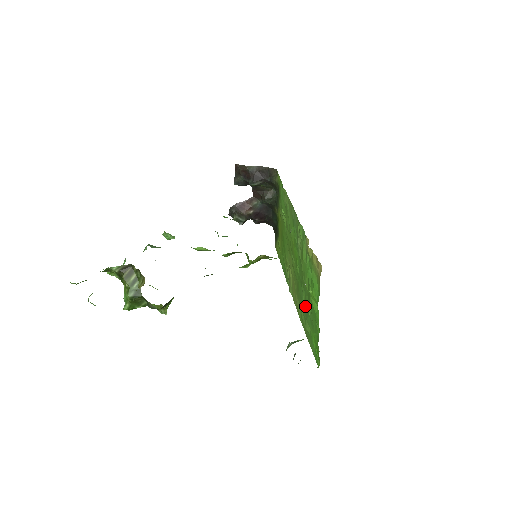
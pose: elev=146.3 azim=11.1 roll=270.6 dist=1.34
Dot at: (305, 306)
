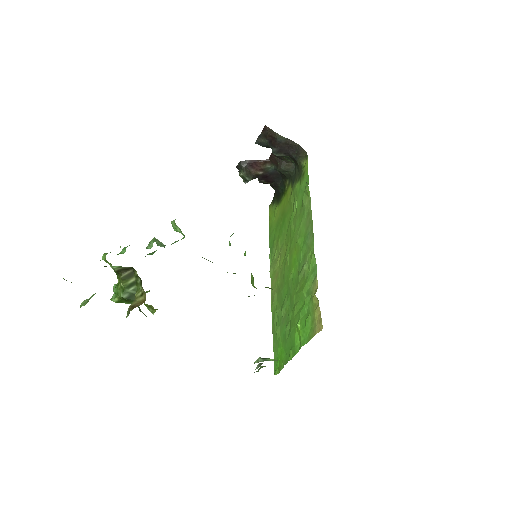
Dot at: (284, 315)
